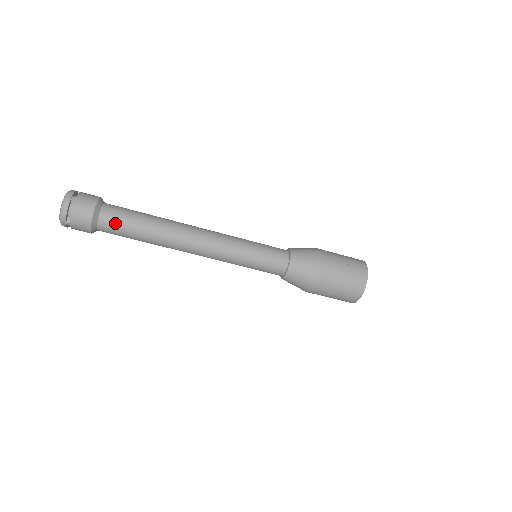
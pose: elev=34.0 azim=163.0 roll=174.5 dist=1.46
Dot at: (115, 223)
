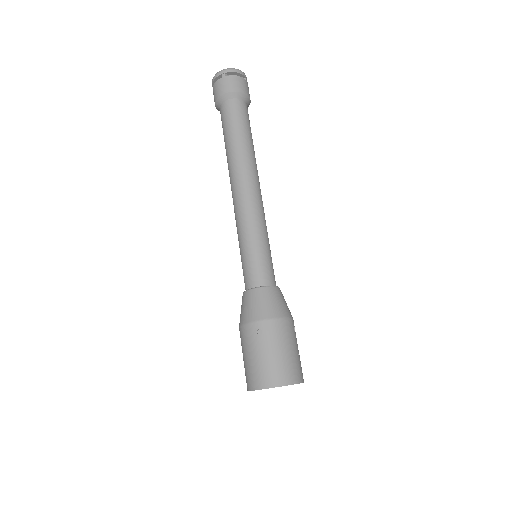
Dot at: (241, 112)
